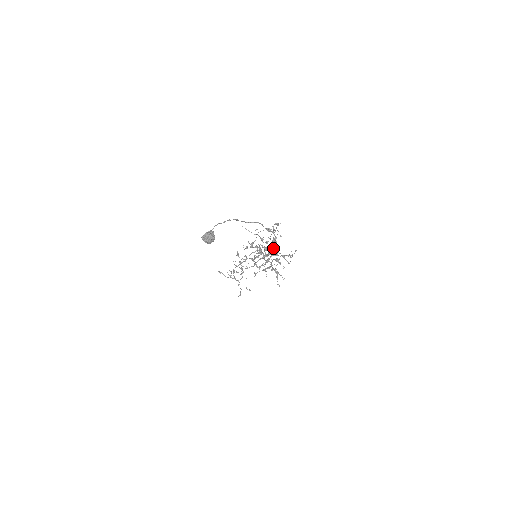
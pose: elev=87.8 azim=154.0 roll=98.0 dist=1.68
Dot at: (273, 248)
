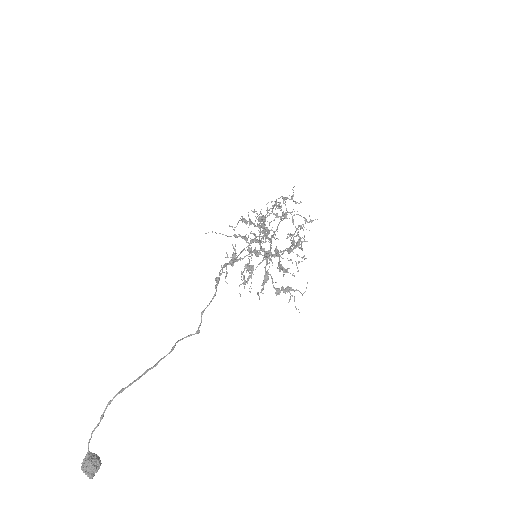
Dot at: (273, 232)
